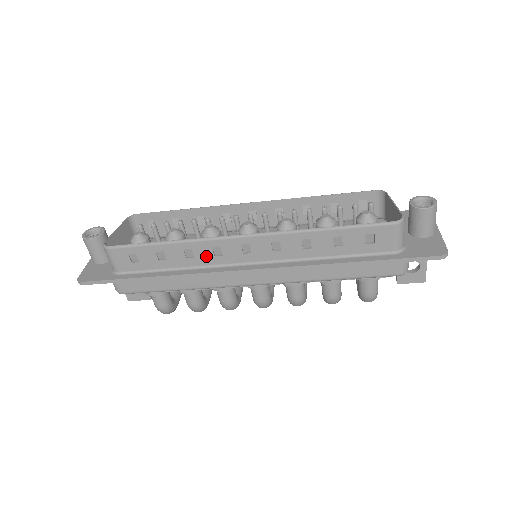
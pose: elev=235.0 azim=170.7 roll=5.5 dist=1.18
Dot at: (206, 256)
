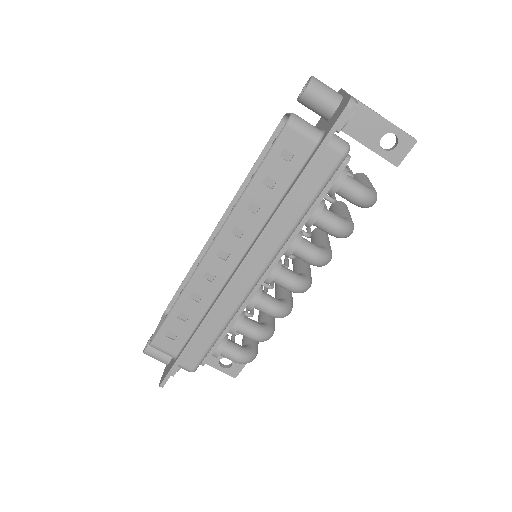
Dot at: (207, 288)
